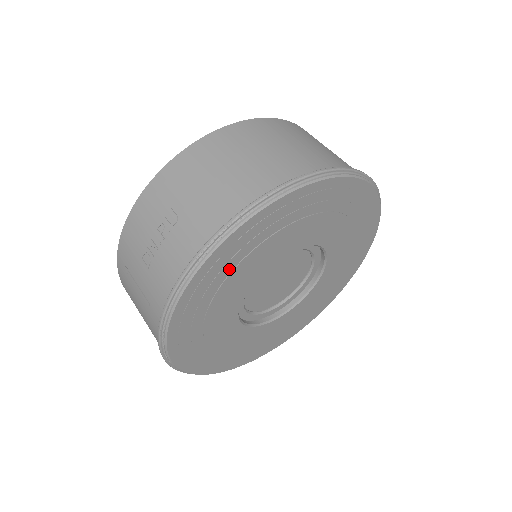
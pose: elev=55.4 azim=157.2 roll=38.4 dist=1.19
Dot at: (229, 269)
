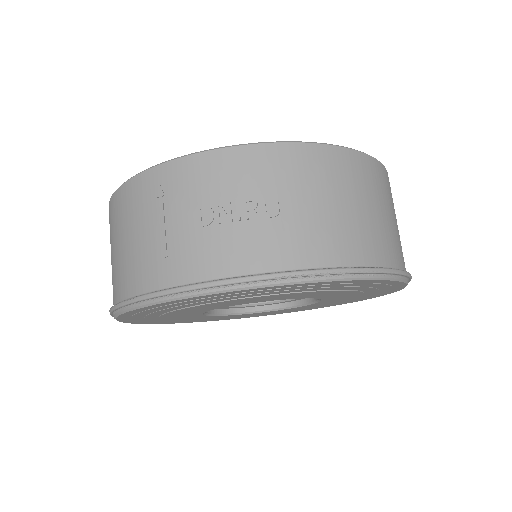
Dot at: (274, 293)
